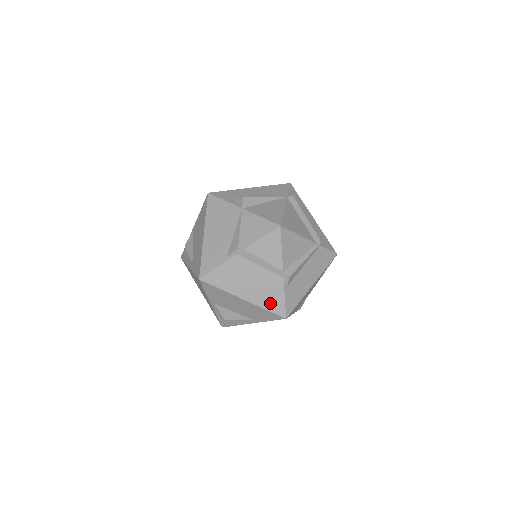
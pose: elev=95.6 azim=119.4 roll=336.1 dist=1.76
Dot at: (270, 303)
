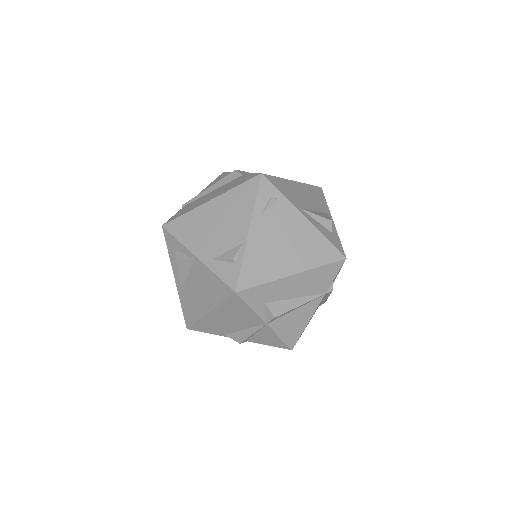
Dot at: occluded
